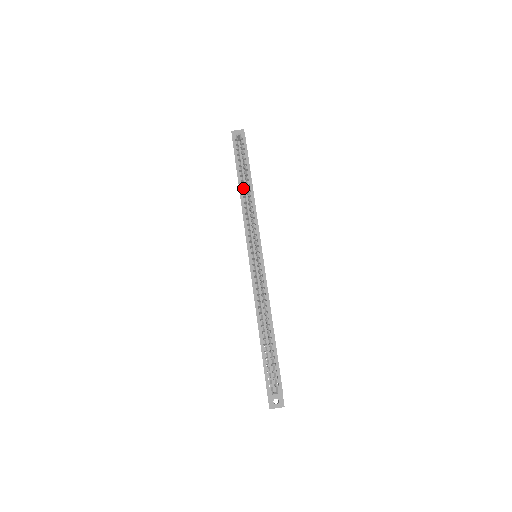
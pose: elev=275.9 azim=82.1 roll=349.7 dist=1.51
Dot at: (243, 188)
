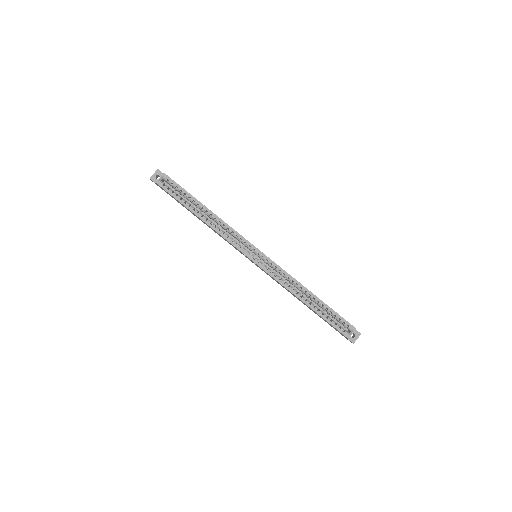
Dot at: (204, 217)
